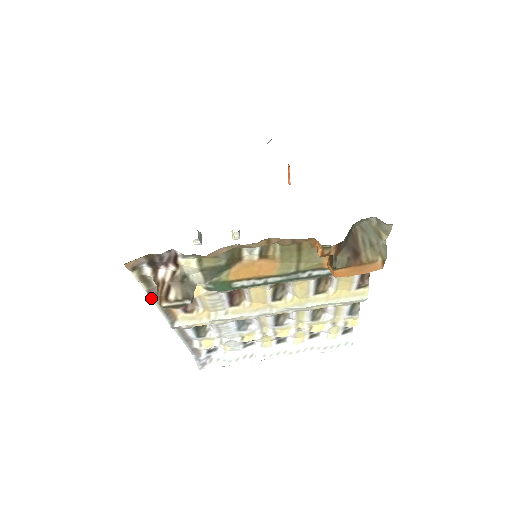
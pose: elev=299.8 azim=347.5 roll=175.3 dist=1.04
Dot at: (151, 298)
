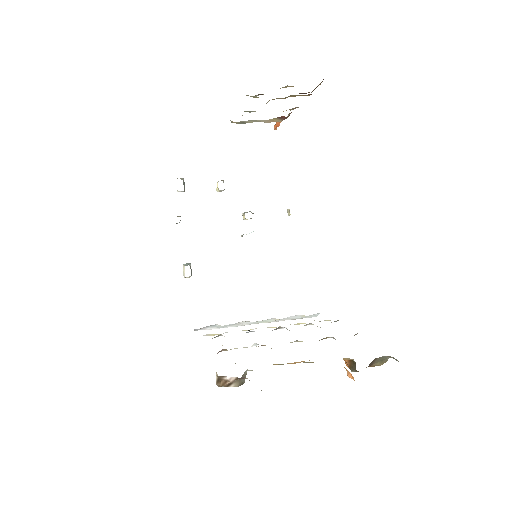
Dot at: occluded
